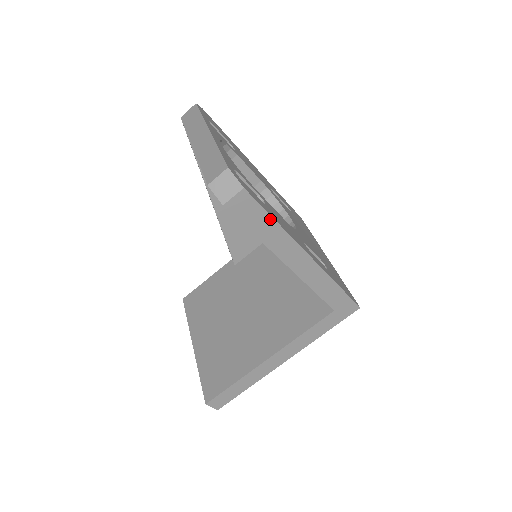
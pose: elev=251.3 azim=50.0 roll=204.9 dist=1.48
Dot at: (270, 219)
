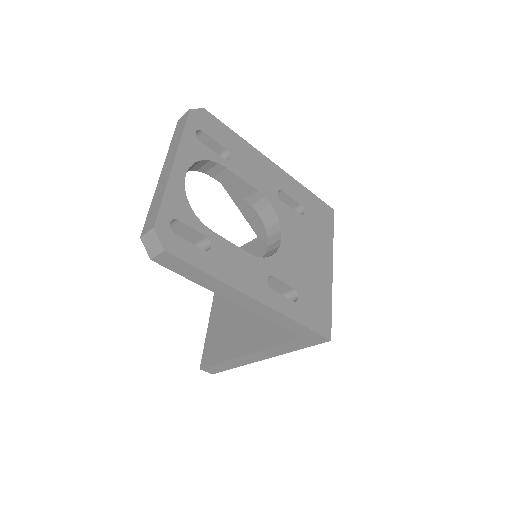
Dot at: (202, 272)
